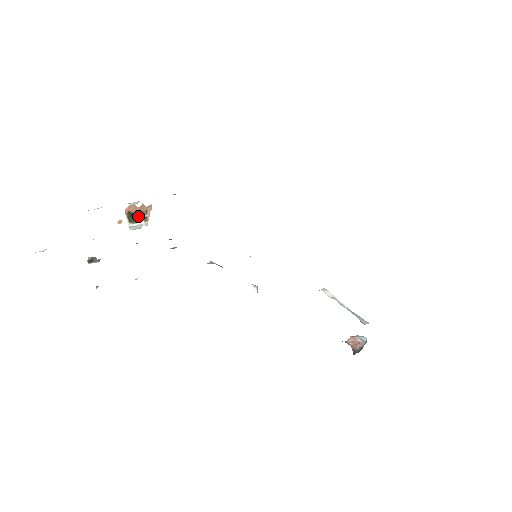
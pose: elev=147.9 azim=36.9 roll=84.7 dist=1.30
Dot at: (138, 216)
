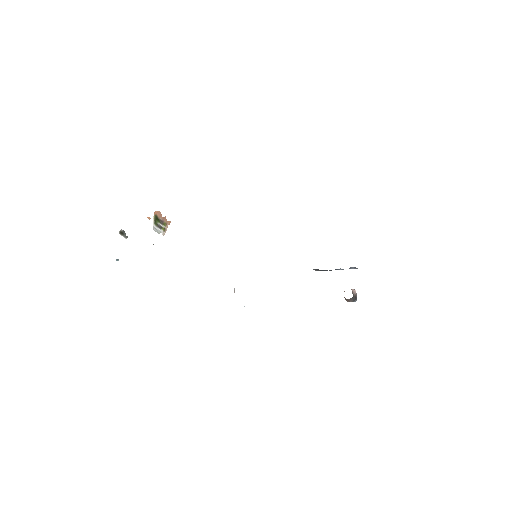
Dot at: (160, 223)
